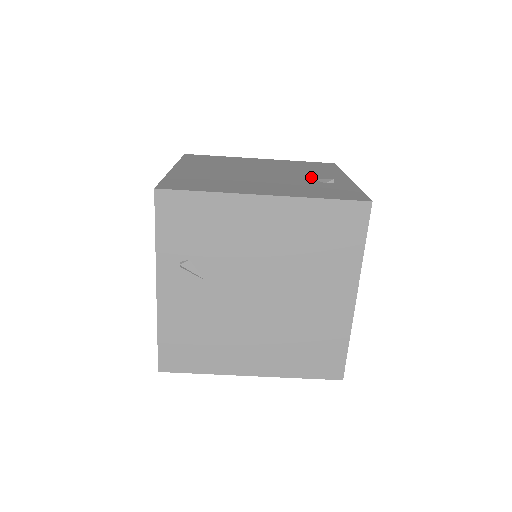
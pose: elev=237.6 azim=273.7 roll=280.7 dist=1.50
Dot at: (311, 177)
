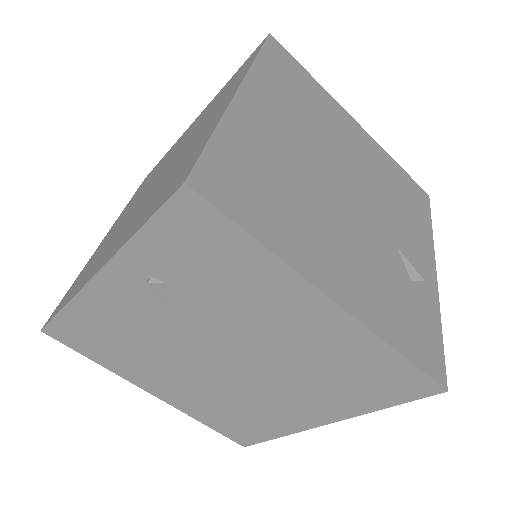
Dot at: (400, 244)
